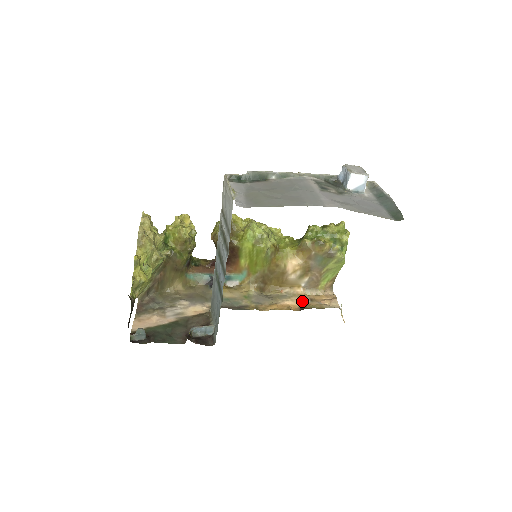
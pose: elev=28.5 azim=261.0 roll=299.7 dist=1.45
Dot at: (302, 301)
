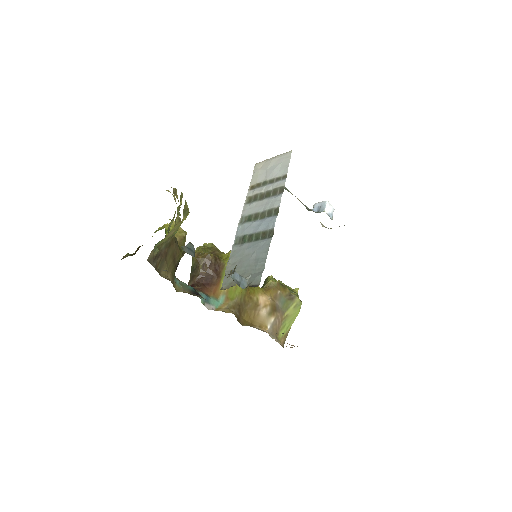
Dot at: occluded
